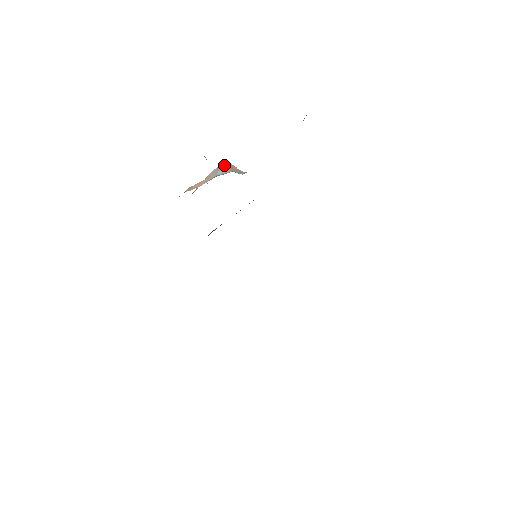
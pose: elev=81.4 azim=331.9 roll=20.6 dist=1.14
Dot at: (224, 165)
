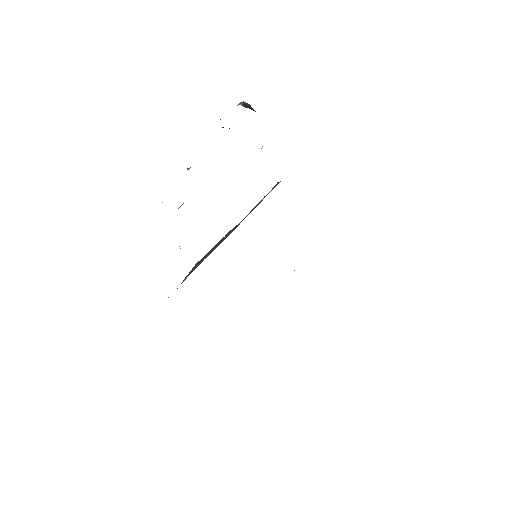
Dot at: occluded
